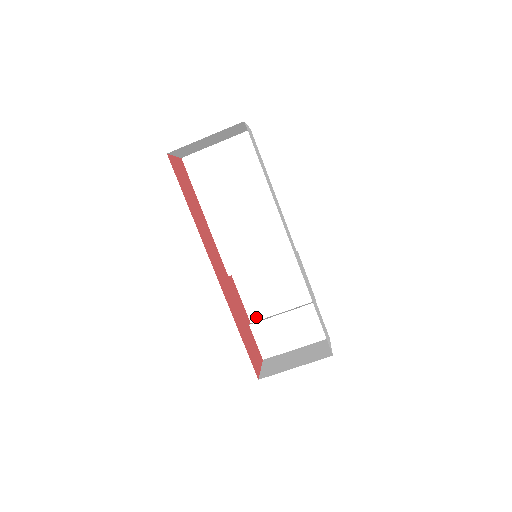
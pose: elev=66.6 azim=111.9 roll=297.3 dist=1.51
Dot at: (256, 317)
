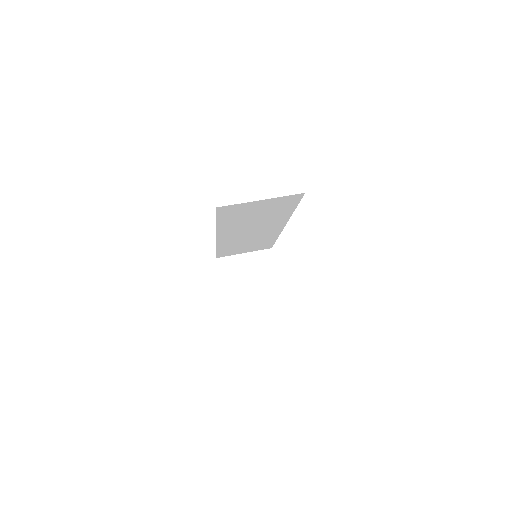
Dot at: occluded
